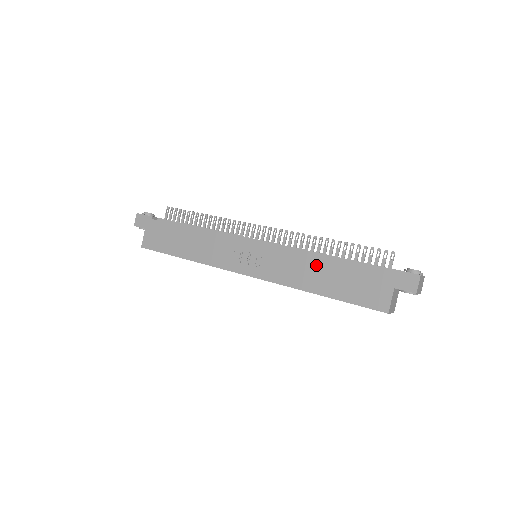
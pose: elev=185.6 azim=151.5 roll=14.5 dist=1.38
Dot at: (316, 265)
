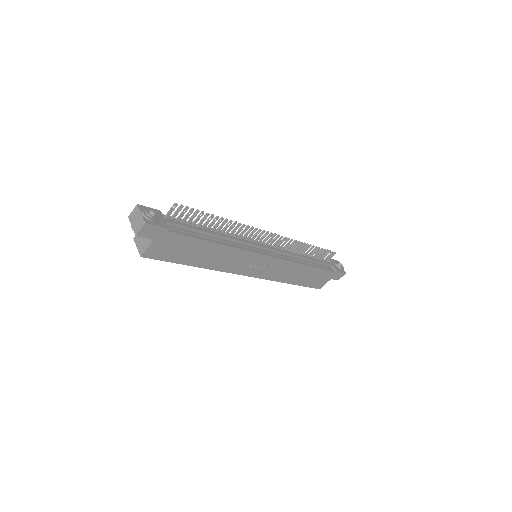
Dot at: (302, 270)
